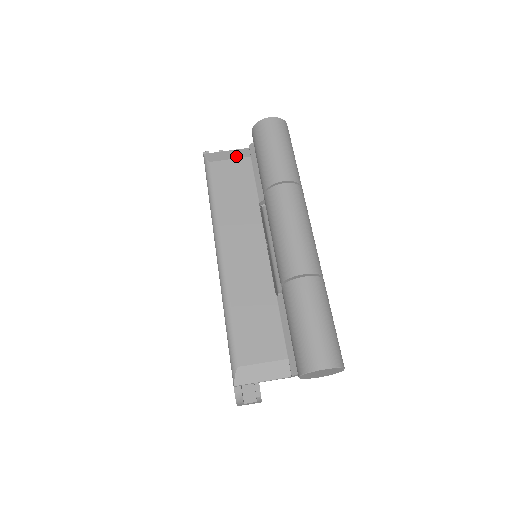
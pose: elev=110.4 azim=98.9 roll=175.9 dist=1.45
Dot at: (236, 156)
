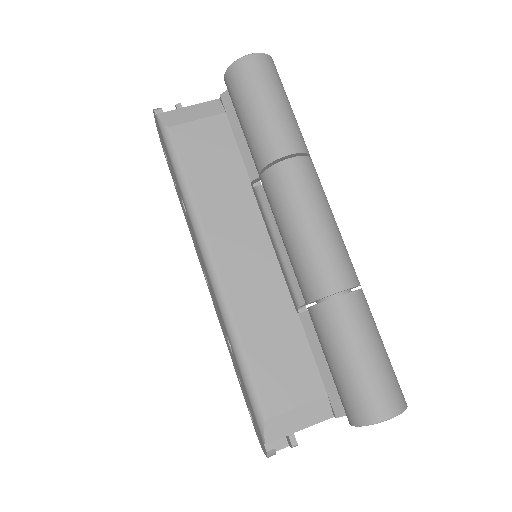
Dot at: (204, 114)
